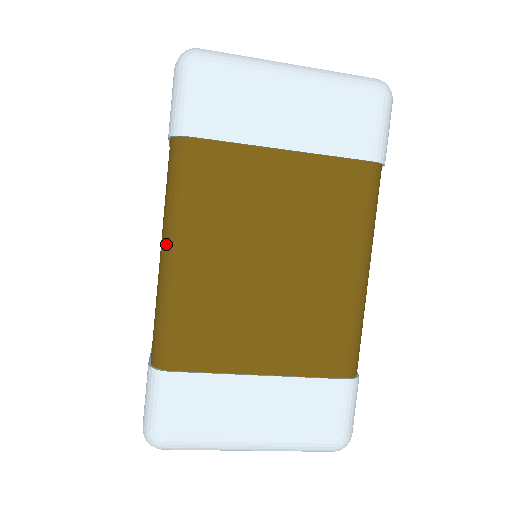
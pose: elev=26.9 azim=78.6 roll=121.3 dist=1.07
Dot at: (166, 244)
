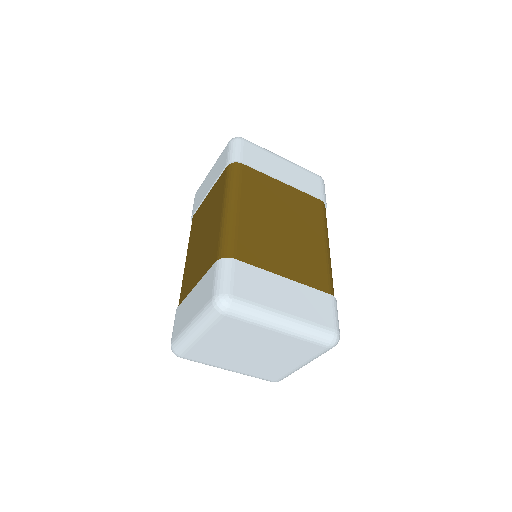
Dot at: (229, 202)
